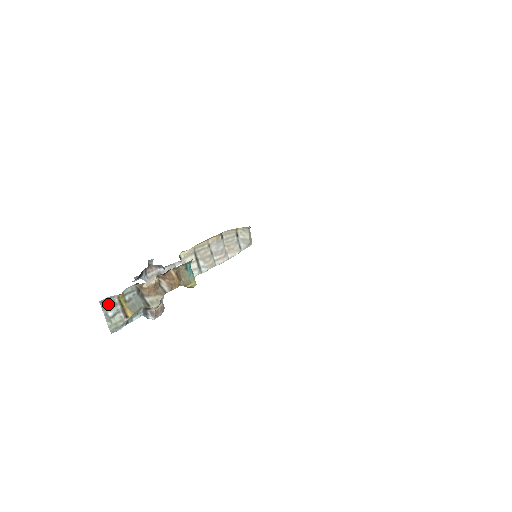
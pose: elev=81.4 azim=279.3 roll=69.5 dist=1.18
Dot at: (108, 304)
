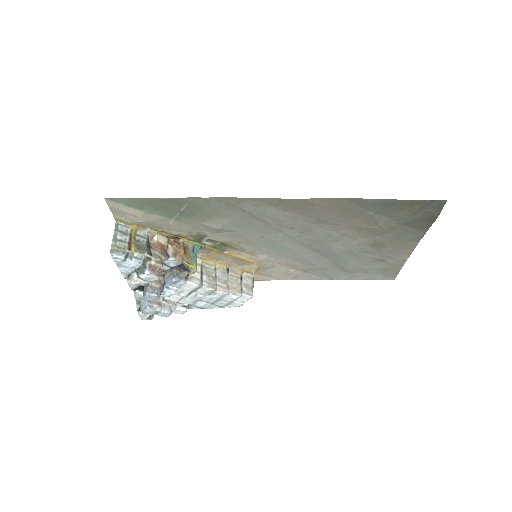
Dot at: (121, 230)
